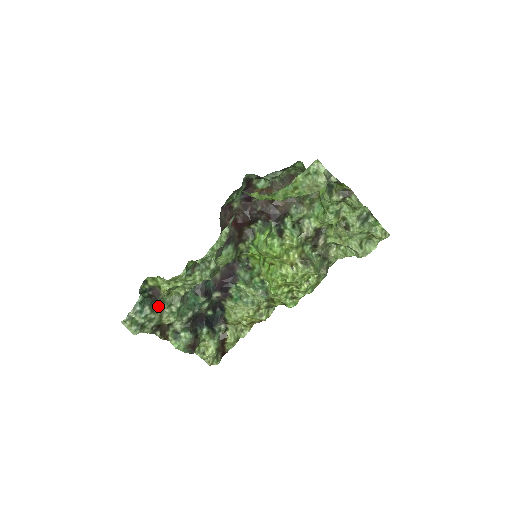
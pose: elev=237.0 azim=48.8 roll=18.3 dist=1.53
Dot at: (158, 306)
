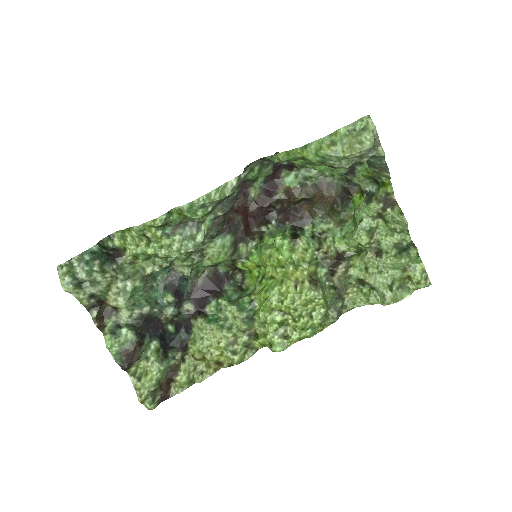
Dot at: (112, 269)
